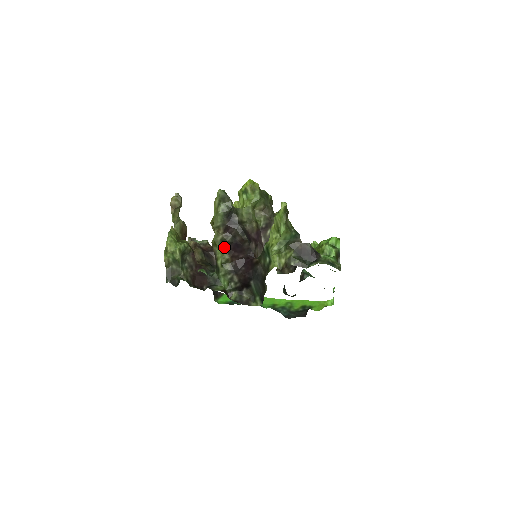
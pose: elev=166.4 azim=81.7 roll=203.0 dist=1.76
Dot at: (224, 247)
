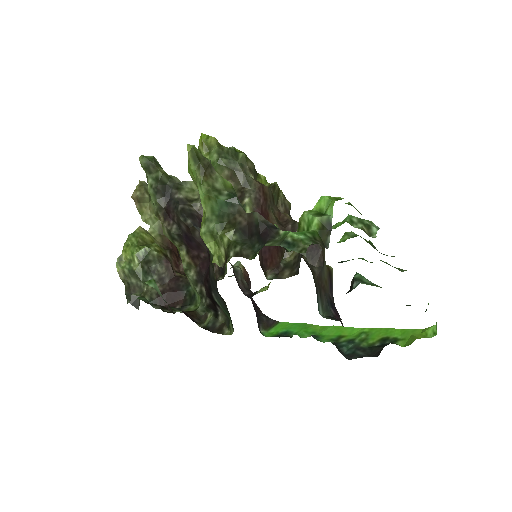
Dot at: (179, 244)
